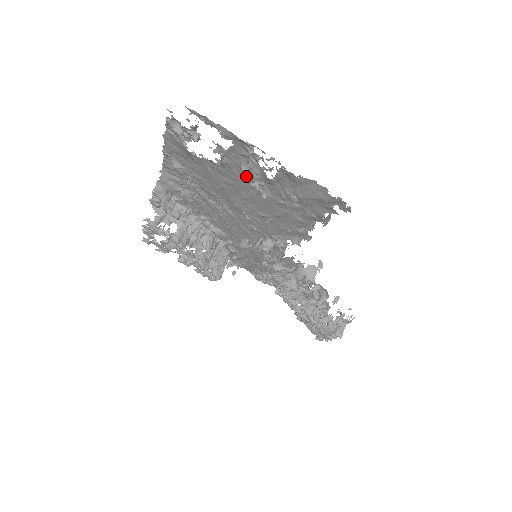
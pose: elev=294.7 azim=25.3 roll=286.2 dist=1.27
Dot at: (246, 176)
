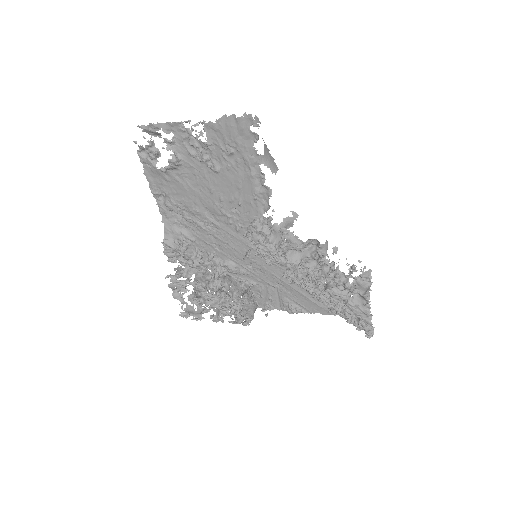
Dot at: (198, 162)
